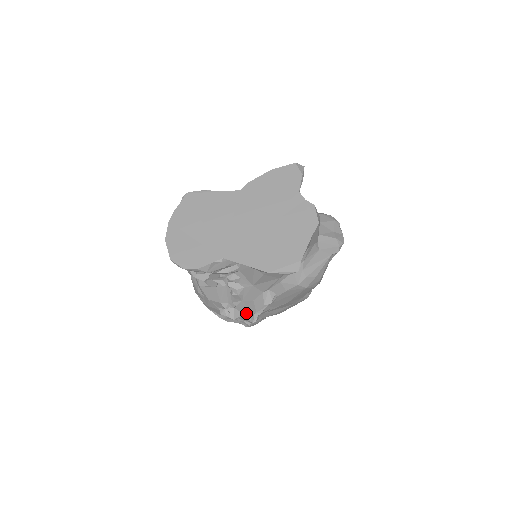
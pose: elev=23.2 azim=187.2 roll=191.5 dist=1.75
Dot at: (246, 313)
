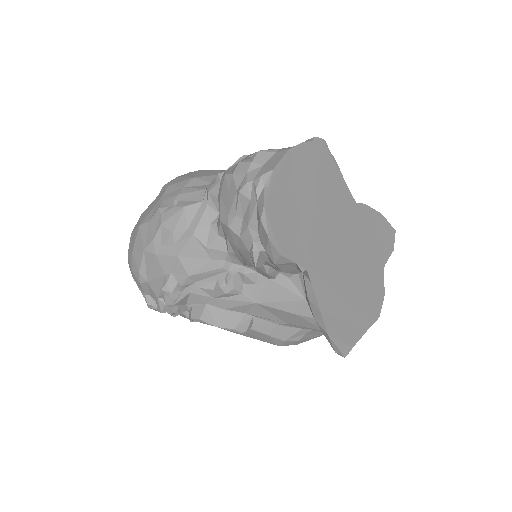
Dot at: (189, 306)
